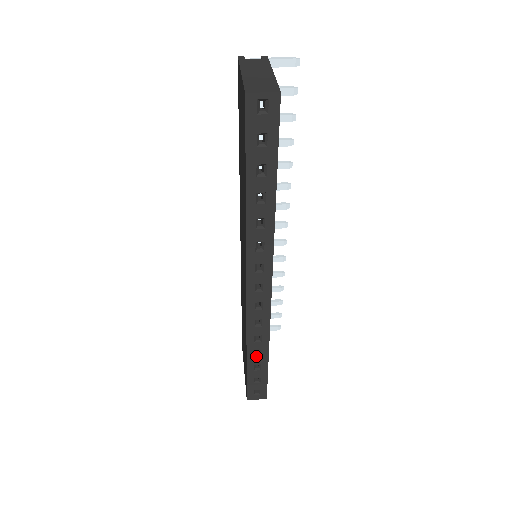
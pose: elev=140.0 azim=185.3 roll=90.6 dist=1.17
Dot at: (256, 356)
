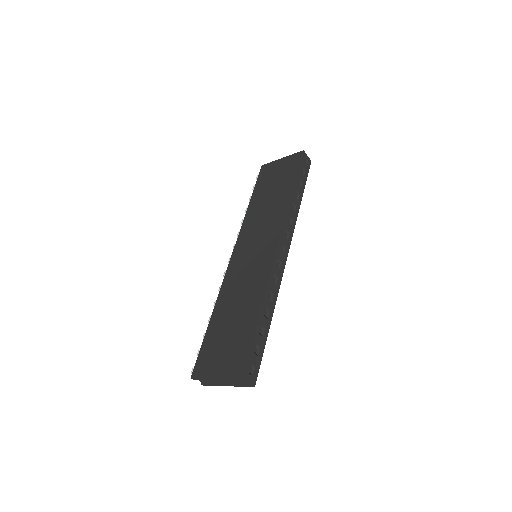
Dot at: (265, 316)
